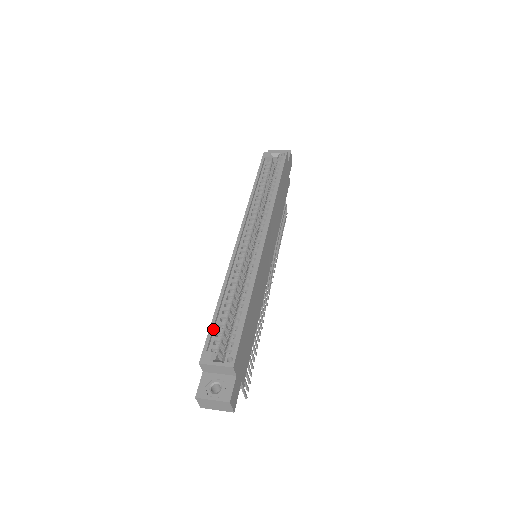
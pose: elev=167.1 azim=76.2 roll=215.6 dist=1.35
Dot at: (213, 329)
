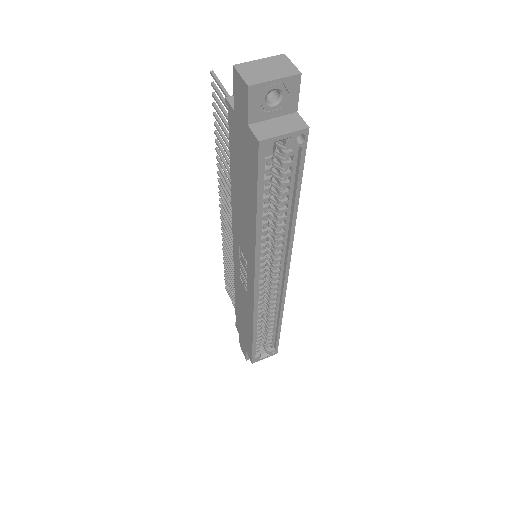
Dot at: (254, 348)
